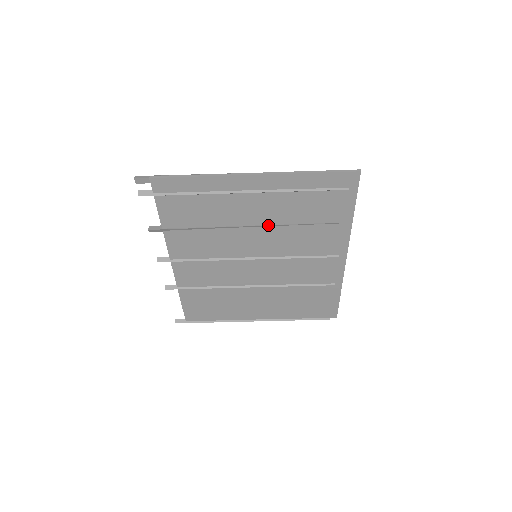
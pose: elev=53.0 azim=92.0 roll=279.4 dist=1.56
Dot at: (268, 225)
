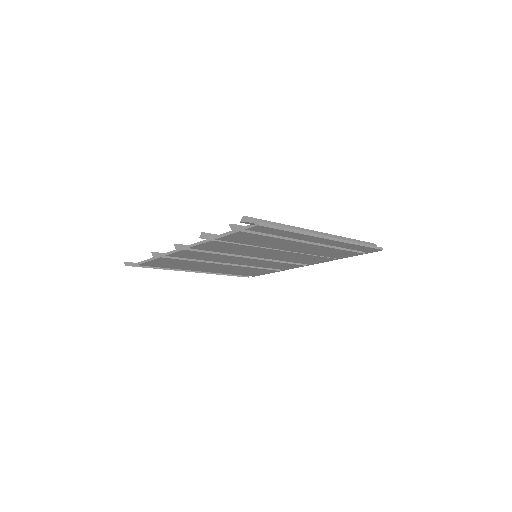
Dot at: (293, 252)
